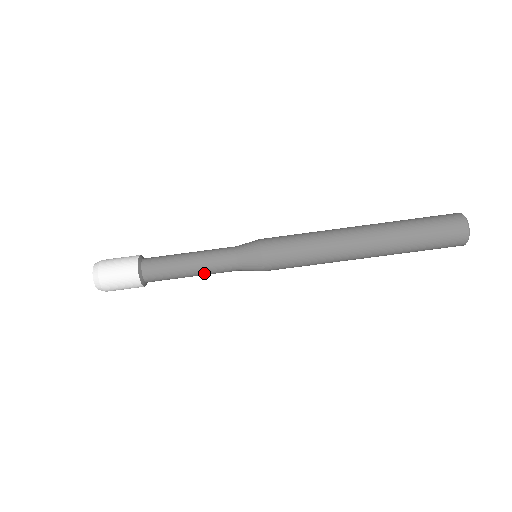
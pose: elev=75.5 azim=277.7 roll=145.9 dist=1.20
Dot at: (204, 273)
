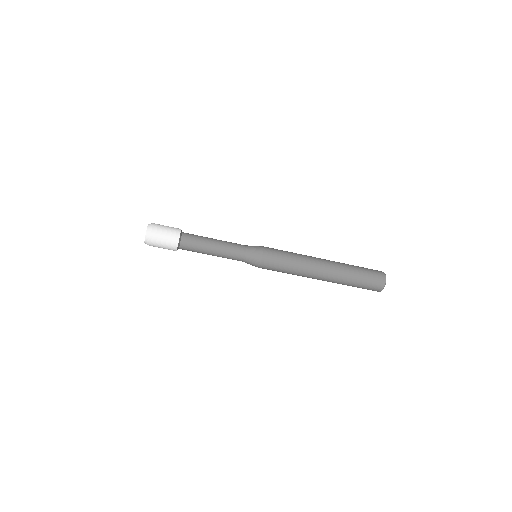
Dot at: (221, 254)
